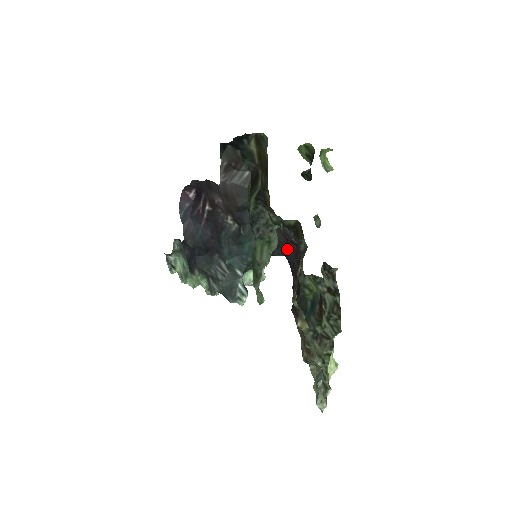
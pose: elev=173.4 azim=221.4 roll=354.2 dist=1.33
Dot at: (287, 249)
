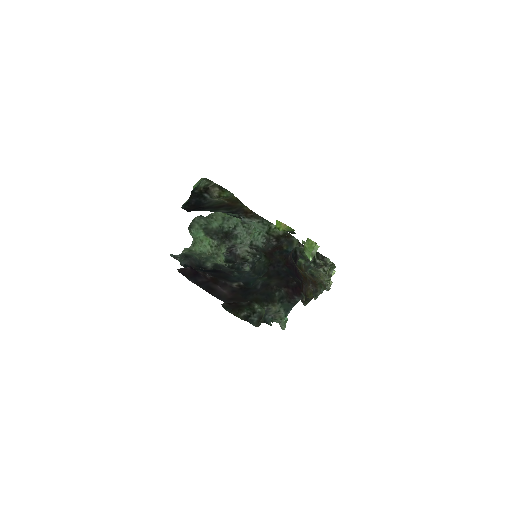
Dot at: (287, 276)
